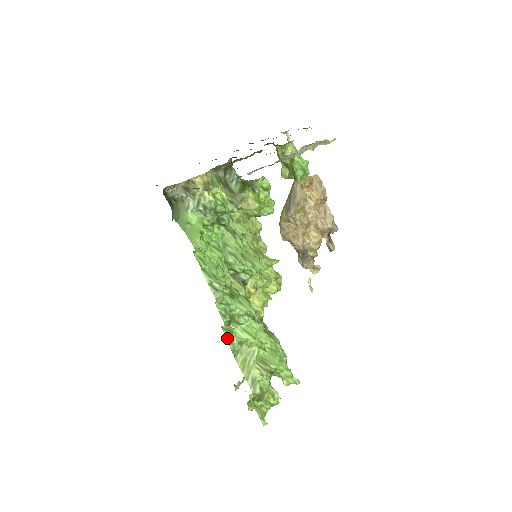
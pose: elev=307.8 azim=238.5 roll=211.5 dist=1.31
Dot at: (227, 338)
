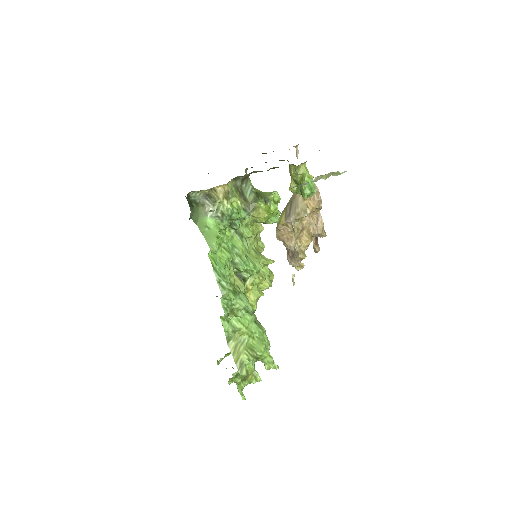
Dot at: (224, 326)
